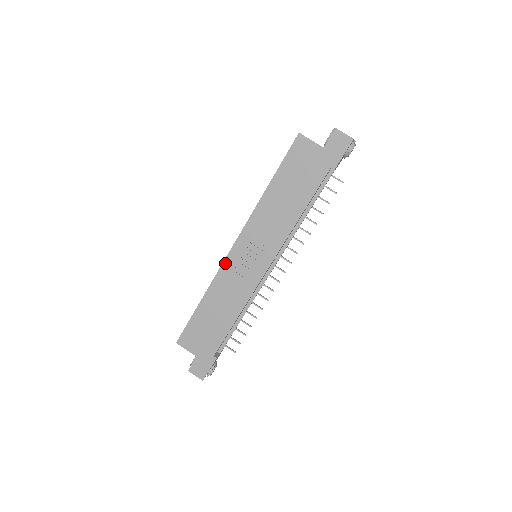
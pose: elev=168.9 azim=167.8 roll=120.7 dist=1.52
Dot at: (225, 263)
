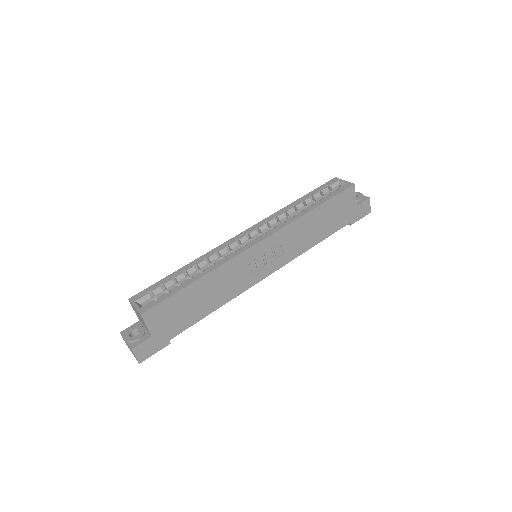
Dot at: (243, 254)
